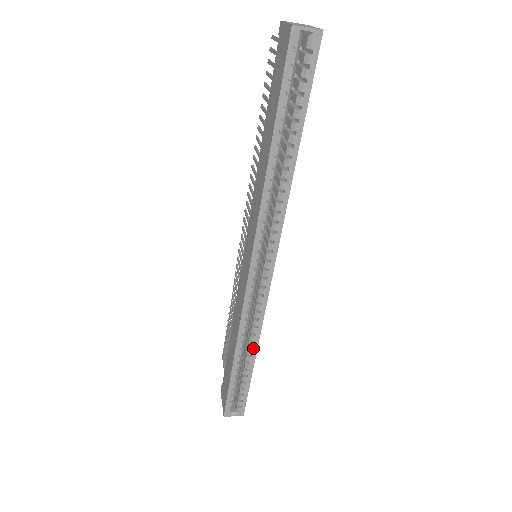
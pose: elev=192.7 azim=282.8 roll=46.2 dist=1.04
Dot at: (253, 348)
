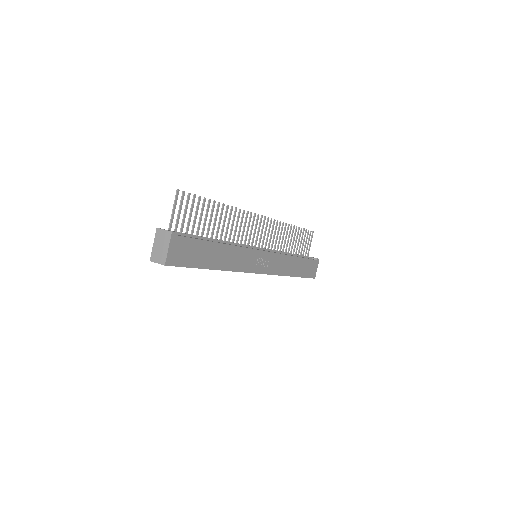
Dot at: occluded
